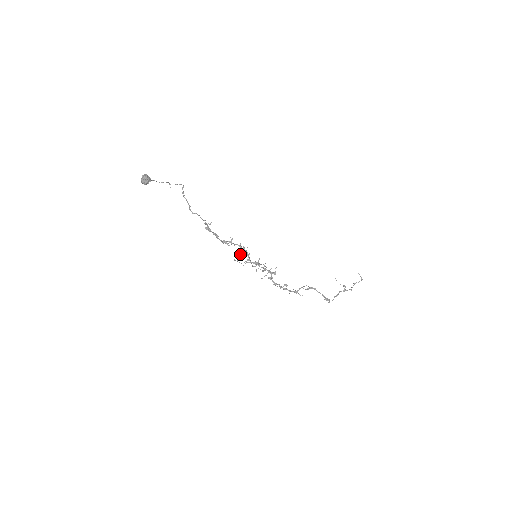
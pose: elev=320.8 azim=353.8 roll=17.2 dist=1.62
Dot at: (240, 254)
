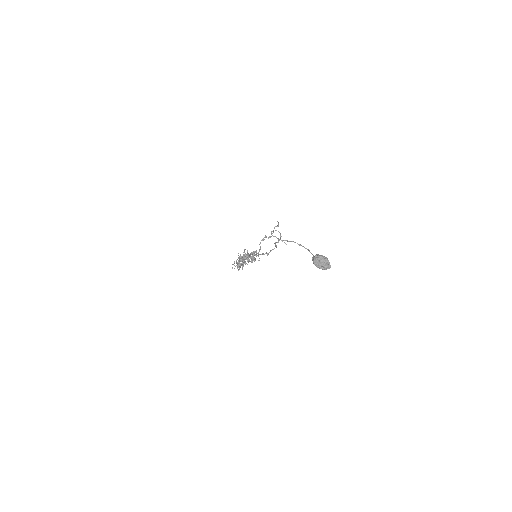
Dot at: (240, 261)
